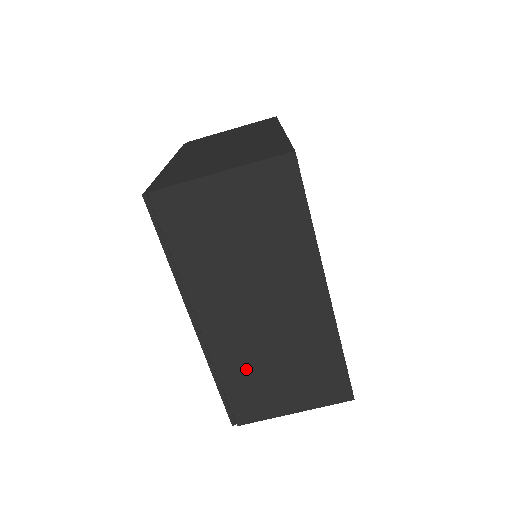
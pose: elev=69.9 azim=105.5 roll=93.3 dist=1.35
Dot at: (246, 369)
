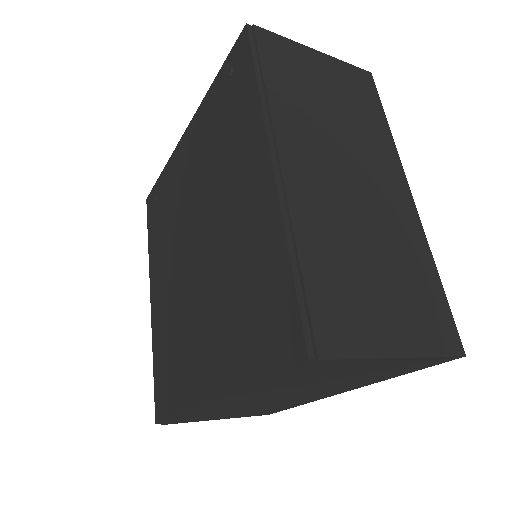
Dot at: (216, 412)
